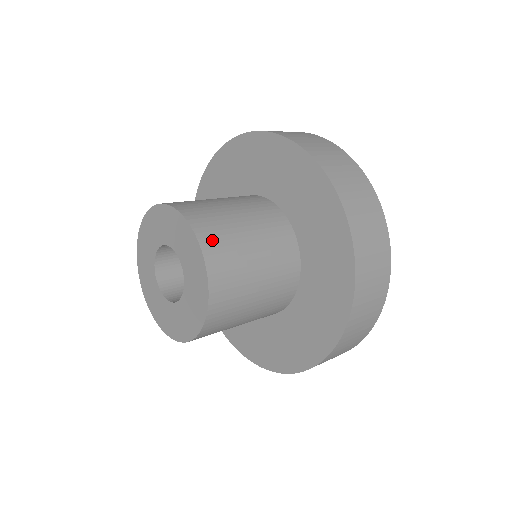
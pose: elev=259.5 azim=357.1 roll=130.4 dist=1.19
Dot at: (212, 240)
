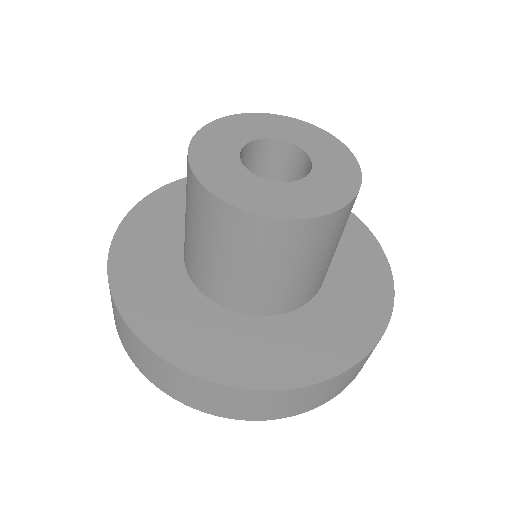
Dot at: occluded
